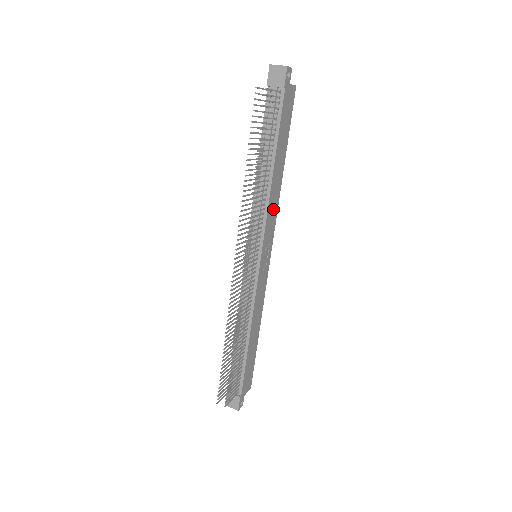
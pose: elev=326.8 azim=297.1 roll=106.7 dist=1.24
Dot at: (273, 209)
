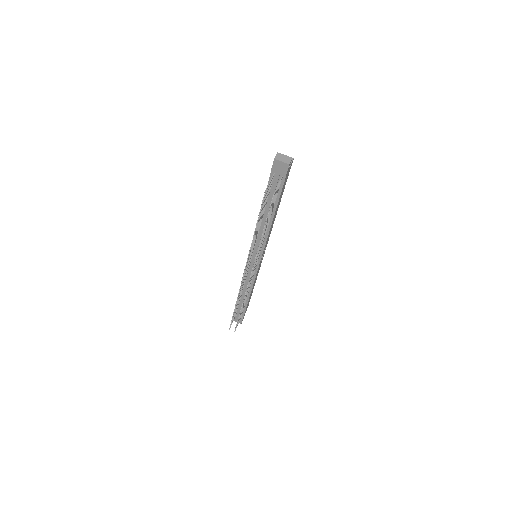
Dot at: (270, 232)
